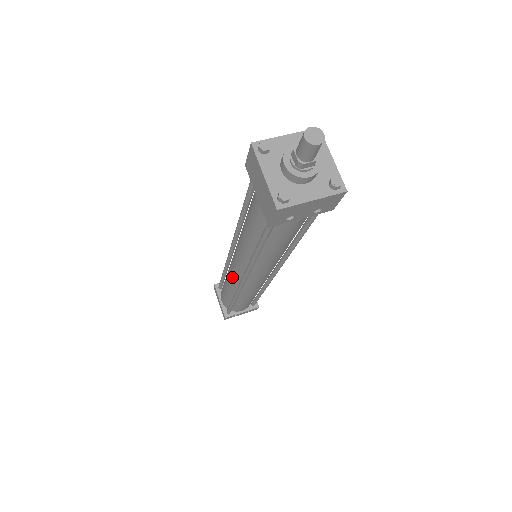
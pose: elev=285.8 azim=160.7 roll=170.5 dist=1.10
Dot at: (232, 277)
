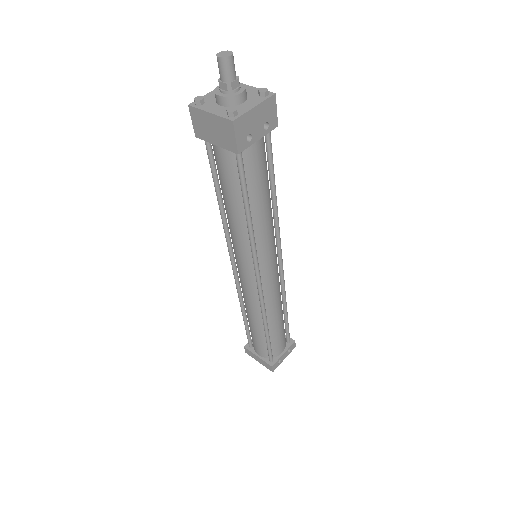
Dot at: (249, 296)
